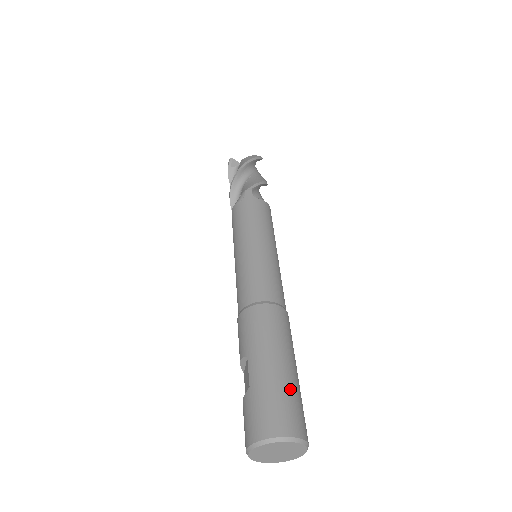
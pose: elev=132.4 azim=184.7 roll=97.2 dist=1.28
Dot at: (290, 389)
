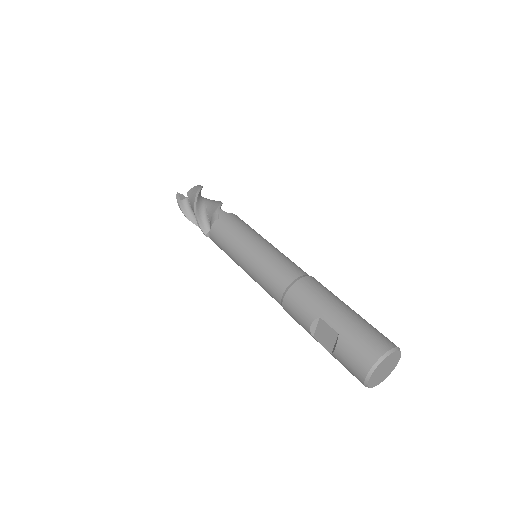
Dot at: (367, 322)
